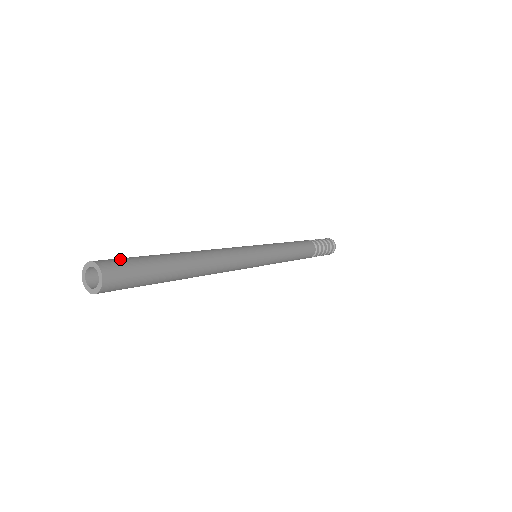
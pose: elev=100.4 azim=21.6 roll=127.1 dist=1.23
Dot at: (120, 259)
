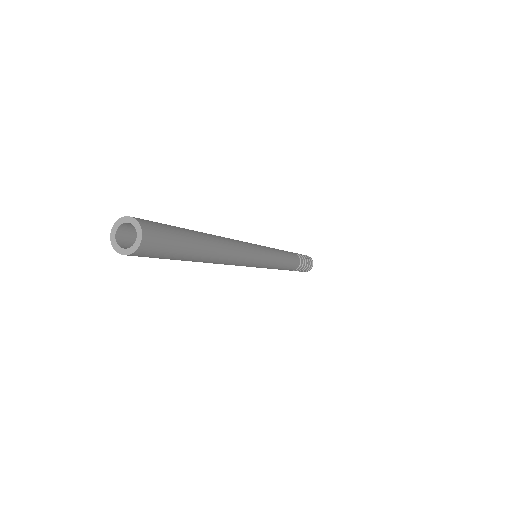
Dot at: occluded
